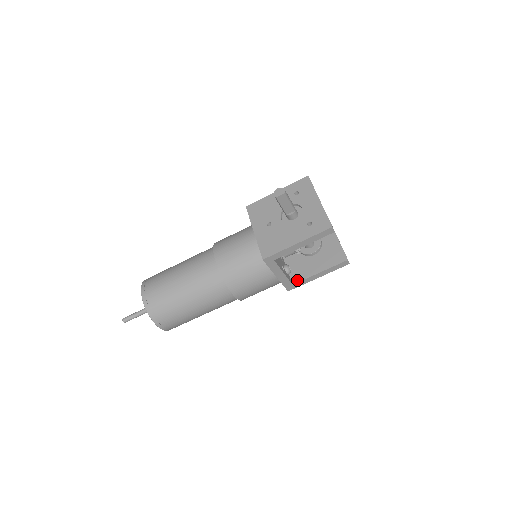
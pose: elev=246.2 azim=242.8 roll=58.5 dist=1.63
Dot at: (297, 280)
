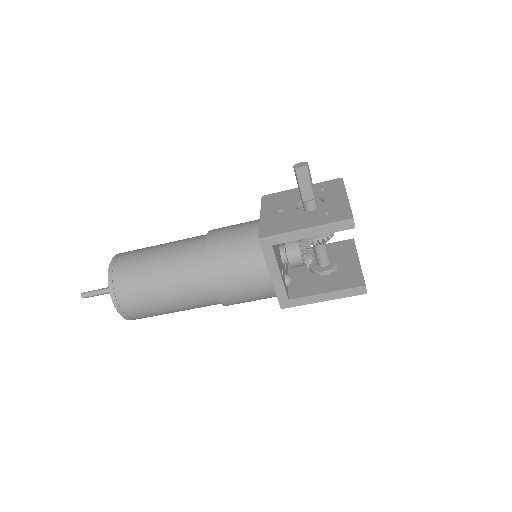
Dot at: (296, 296)
